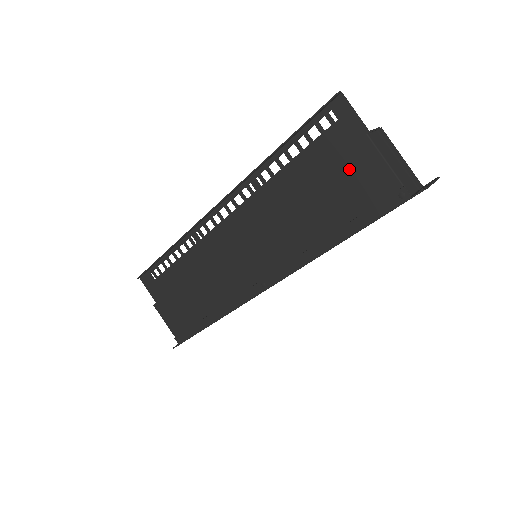
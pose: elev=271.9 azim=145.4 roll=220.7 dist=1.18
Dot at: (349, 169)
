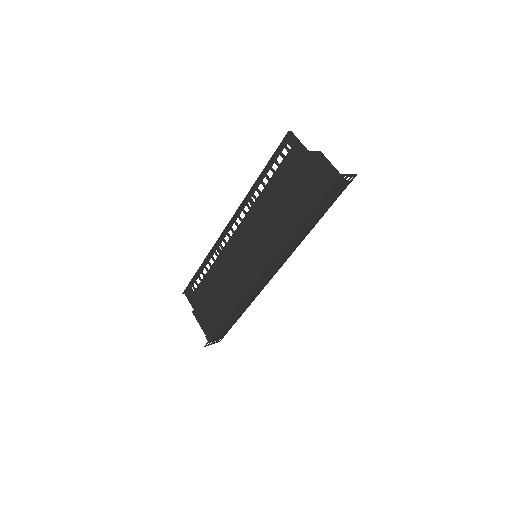
Dot at: (299, 175)
